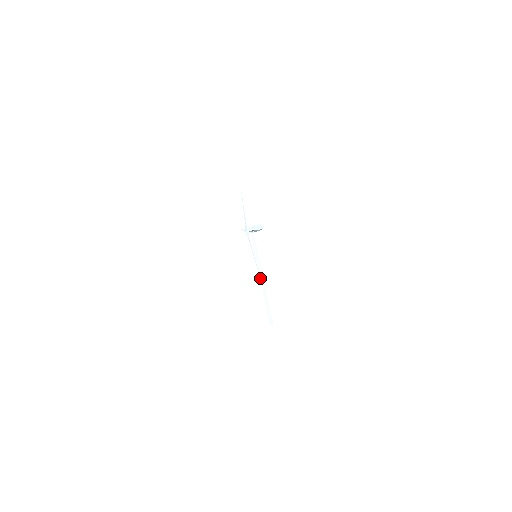
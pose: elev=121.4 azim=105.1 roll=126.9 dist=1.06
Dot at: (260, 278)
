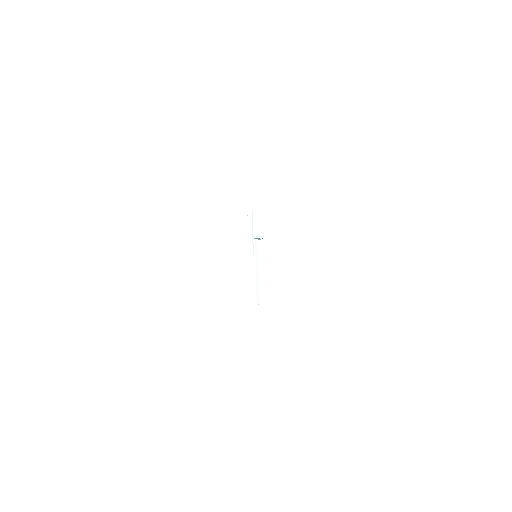
Dot at: (256, 271)
